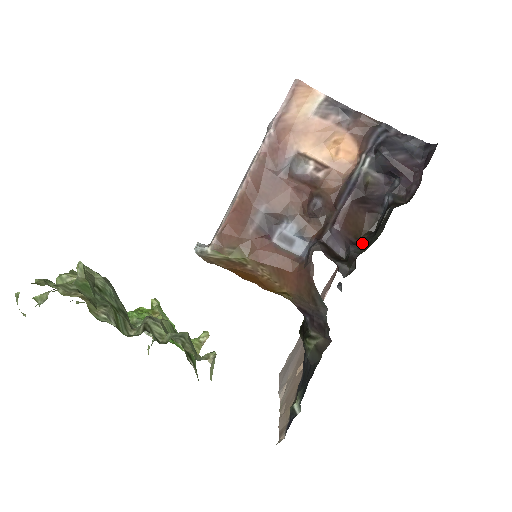
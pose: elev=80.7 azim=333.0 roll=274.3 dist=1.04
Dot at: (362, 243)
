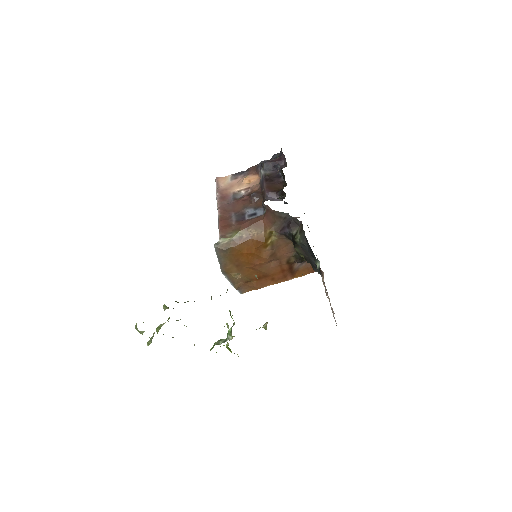
Dot at: (283, 188)
